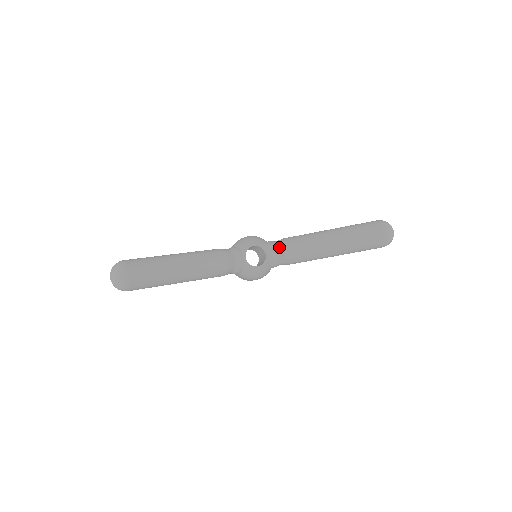
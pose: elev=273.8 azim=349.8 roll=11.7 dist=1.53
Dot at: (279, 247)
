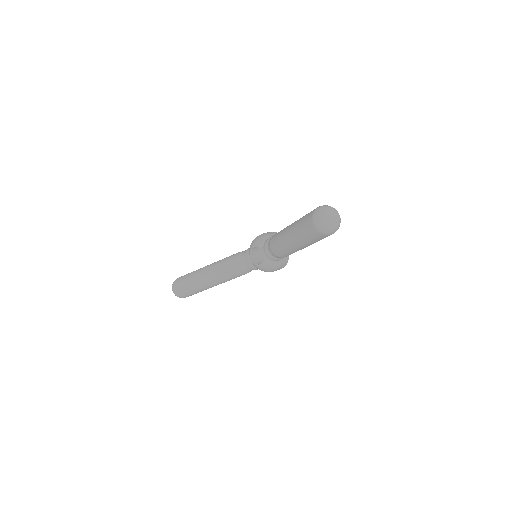
Dot at: (268, 245)
